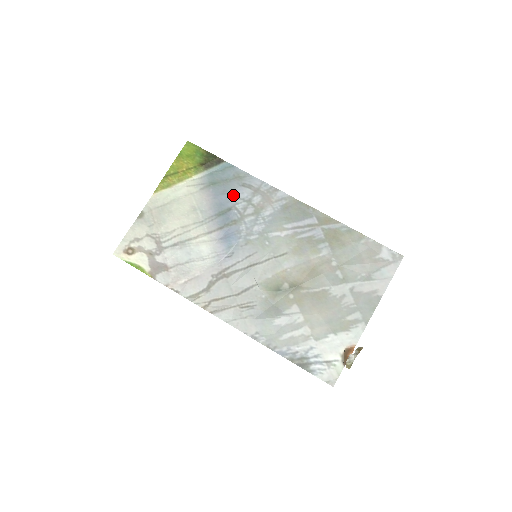
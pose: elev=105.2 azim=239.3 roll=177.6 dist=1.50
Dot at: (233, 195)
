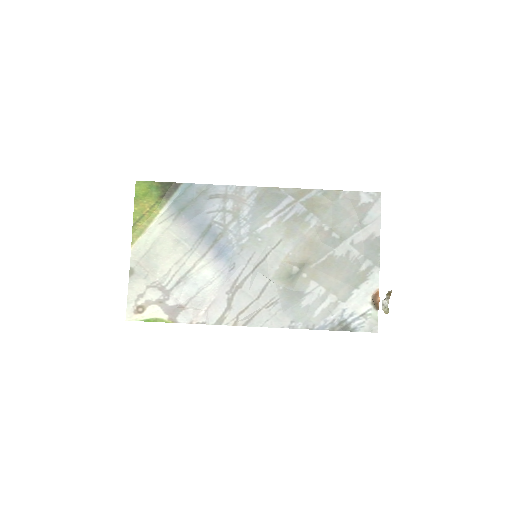
Dot at: (206, 211)
